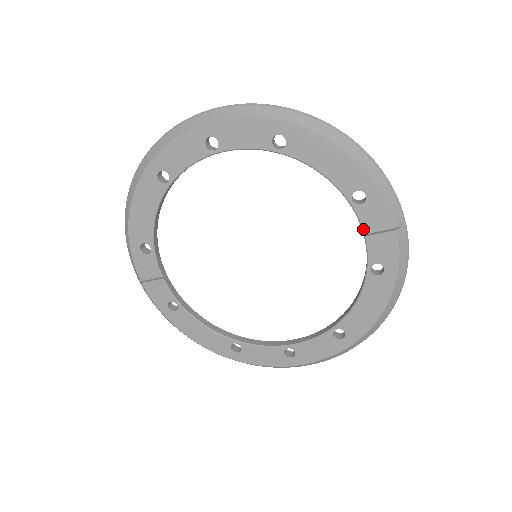
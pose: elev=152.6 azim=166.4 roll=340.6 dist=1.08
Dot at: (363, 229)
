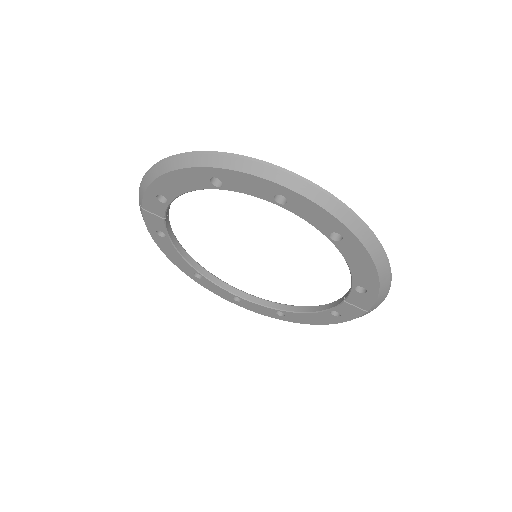
Dot at: (347, 299)
